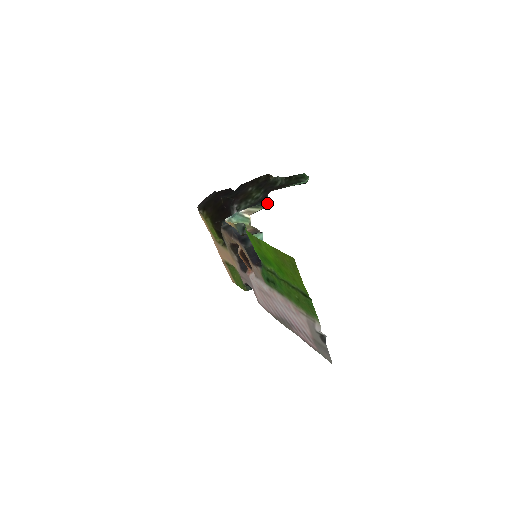
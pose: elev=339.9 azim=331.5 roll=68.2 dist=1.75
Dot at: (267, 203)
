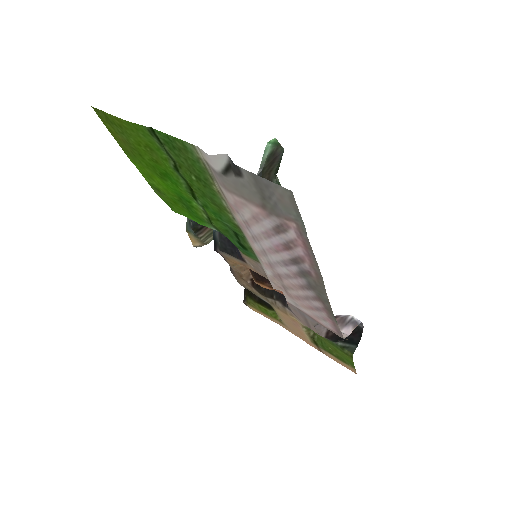
Dot at: occluded
